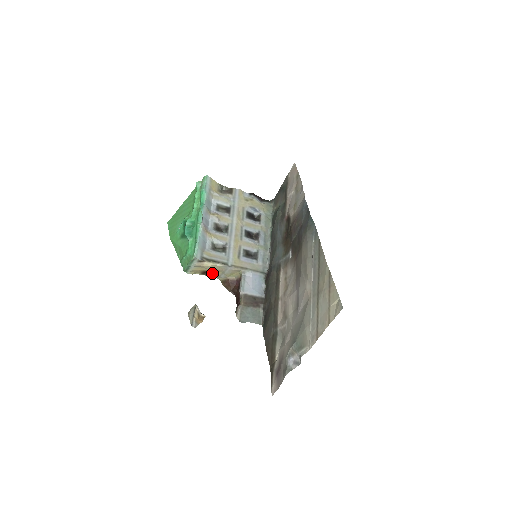
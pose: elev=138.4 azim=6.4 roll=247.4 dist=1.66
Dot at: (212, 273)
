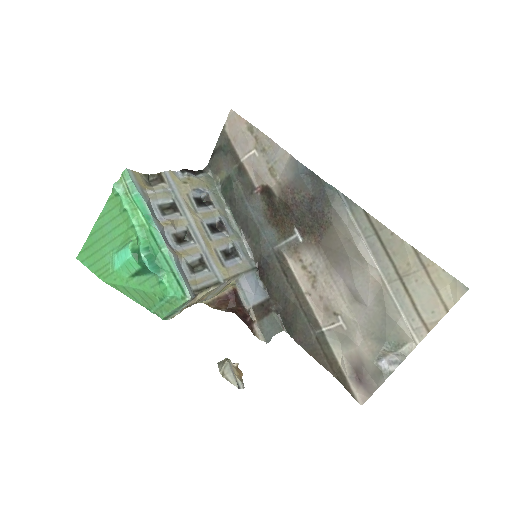
Dot at: occluded
